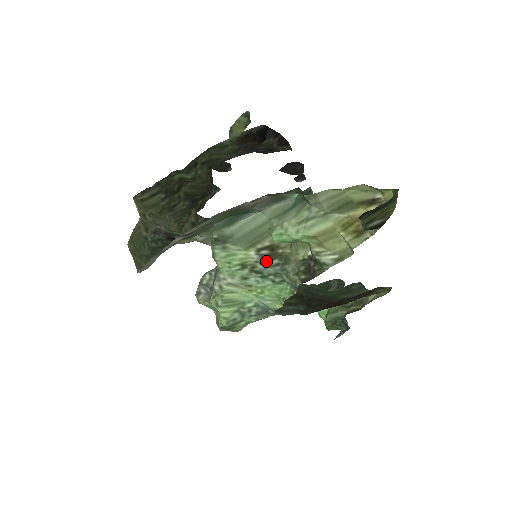
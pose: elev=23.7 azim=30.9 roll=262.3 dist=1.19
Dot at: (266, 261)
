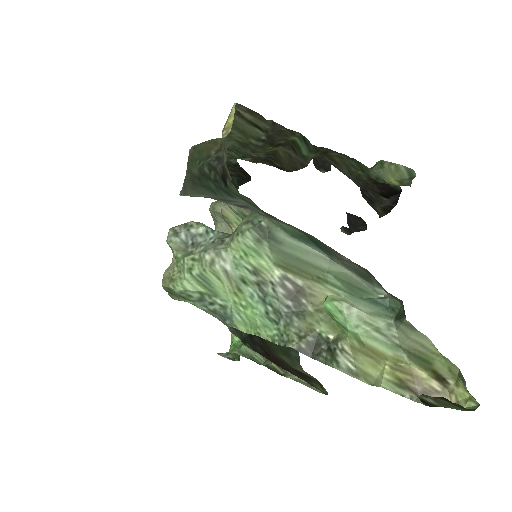
Dot at: (282, 293)
